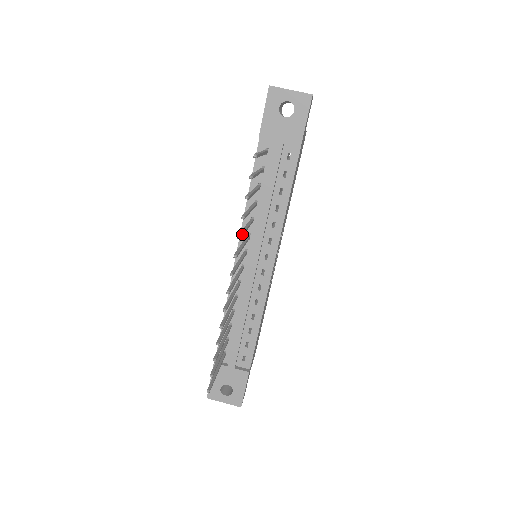
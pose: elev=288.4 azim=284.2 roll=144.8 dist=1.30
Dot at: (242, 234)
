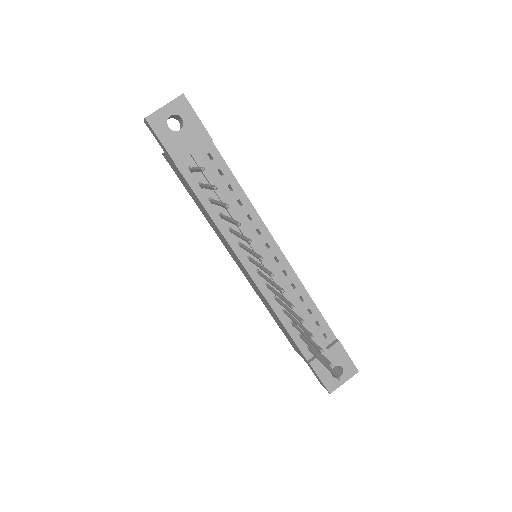
Dot at: (248, 239)
